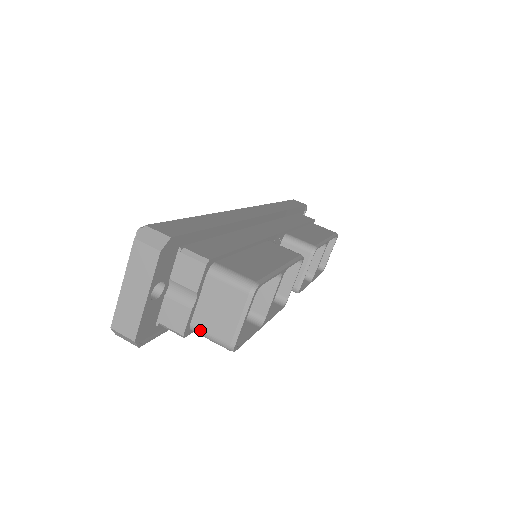
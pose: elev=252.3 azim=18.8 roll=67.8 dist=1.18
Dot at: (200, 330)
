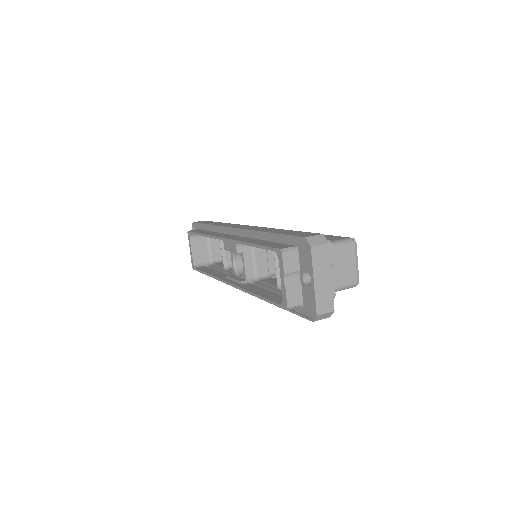
Dot at: (339, 287)
